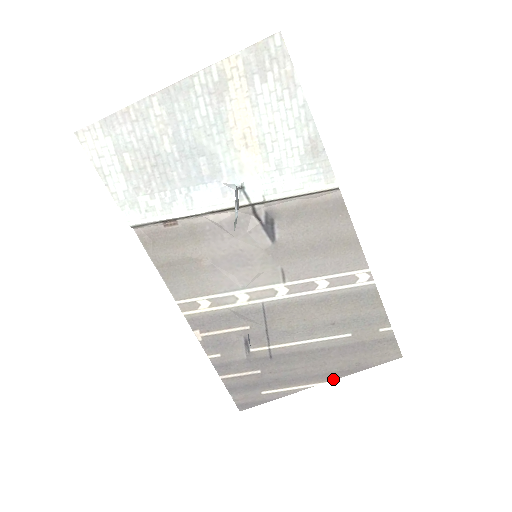
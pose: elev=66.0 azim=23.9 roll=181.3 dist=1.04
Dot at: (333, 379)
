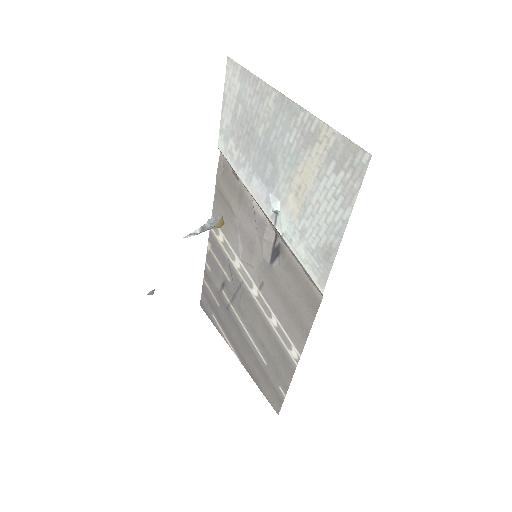
Dot at: (243, 364)
